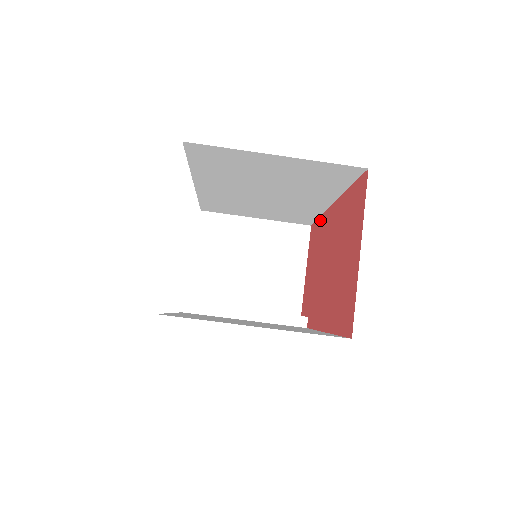
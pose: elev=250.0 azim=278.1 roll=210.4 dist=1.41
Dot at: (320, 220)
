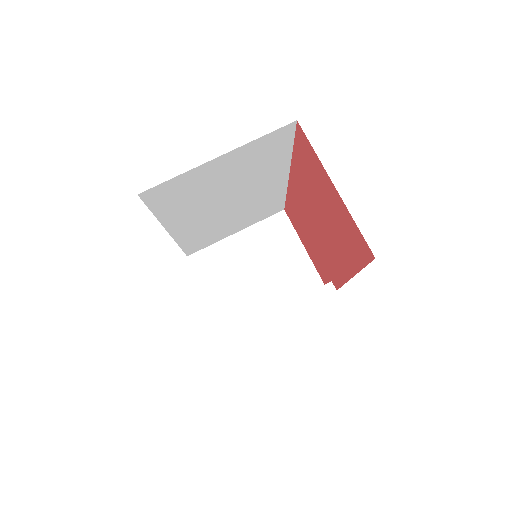
Dot at: (288, 198)
